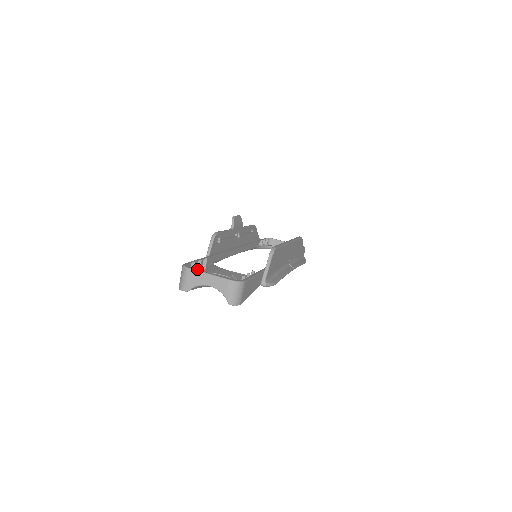
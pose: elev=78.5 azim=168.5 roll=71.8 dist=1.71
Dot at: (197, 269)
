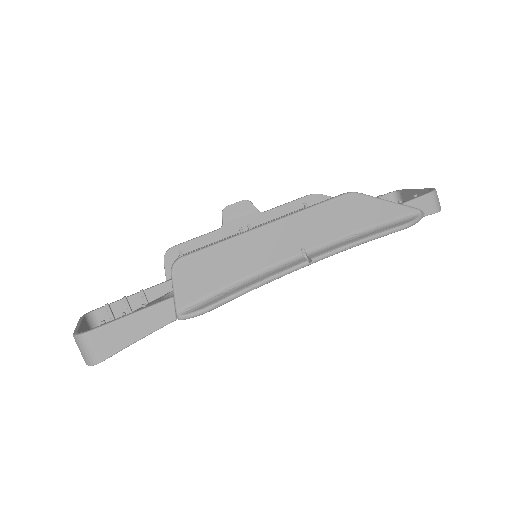
Dot at: (128, 308)
